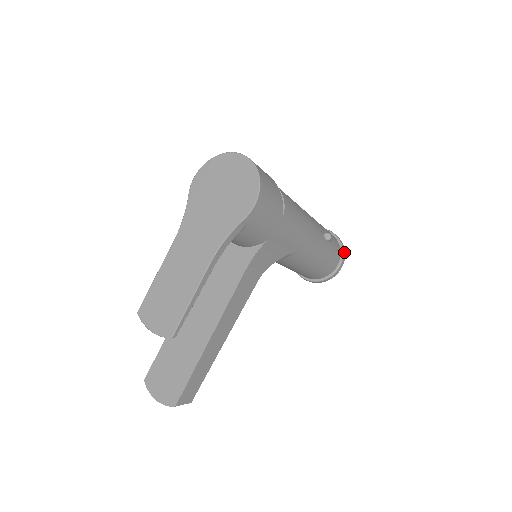
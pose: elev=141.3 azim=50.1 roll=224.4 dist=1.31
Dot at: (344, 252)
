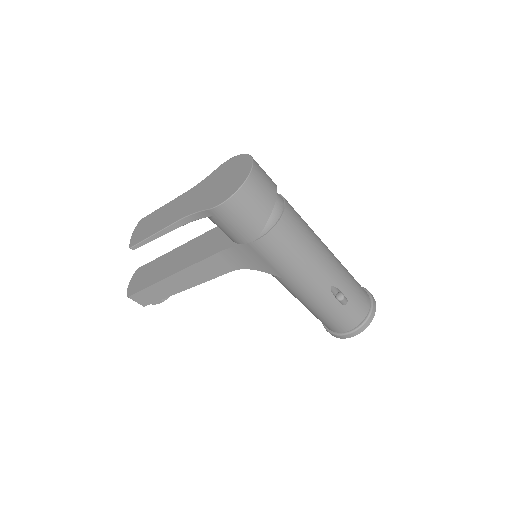
Dot at: (364, 327)
